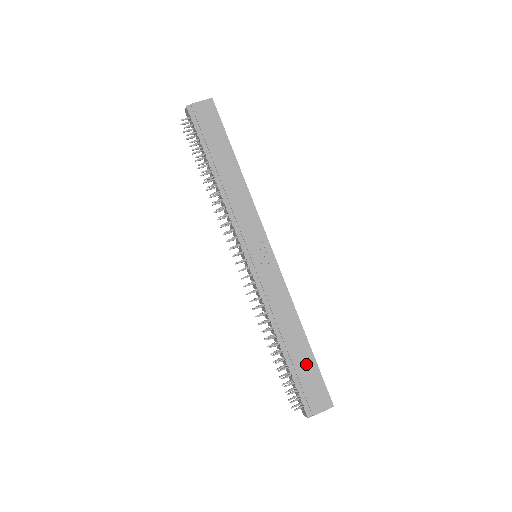
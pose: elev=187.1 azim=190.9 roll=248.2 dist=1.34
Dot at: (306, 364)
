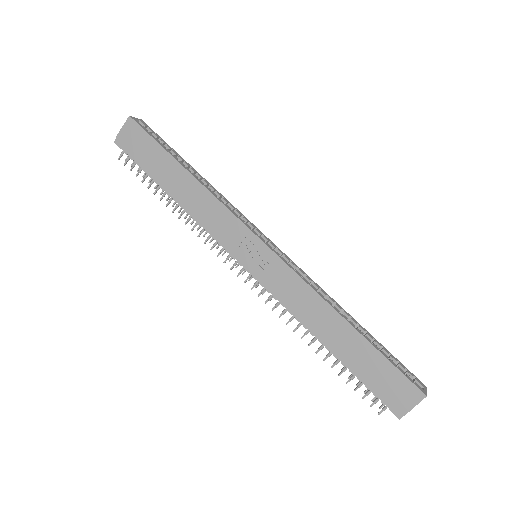
Dot at: (366, 357)
